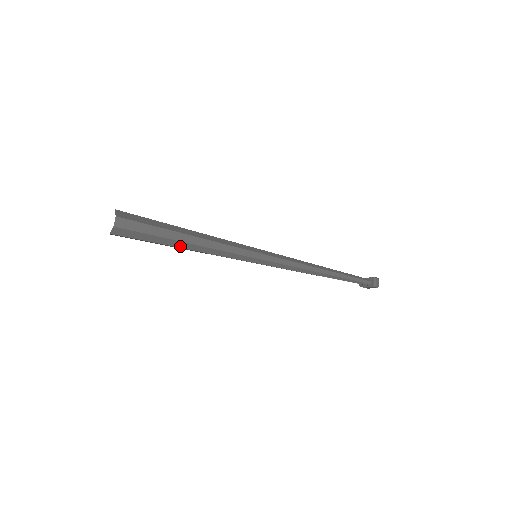
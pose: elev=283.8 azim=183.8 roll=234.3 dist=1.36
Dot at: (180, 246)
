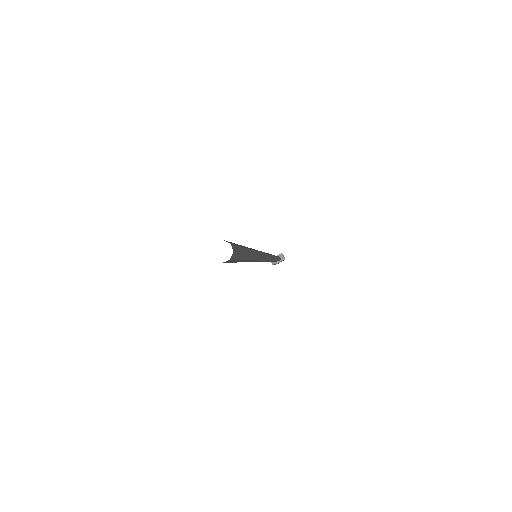
Dot at: (245, 259)
